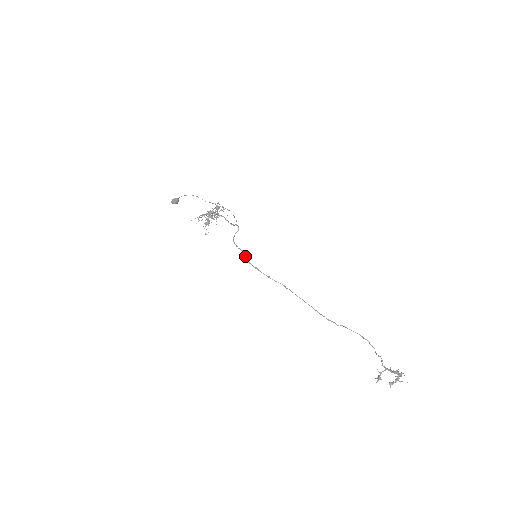
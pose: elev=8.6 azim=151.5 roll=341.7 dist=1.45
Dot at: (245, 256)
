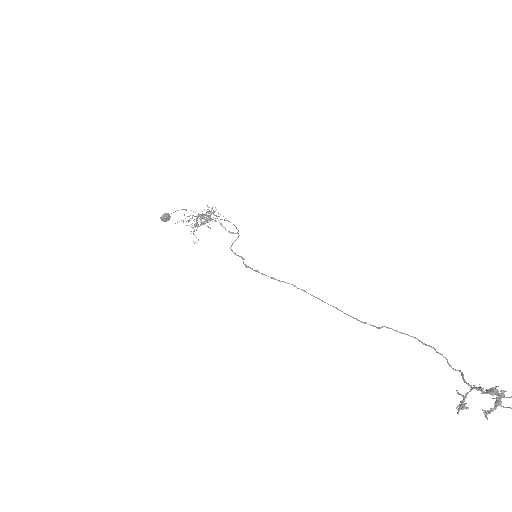
Dot at: (243, 261)
